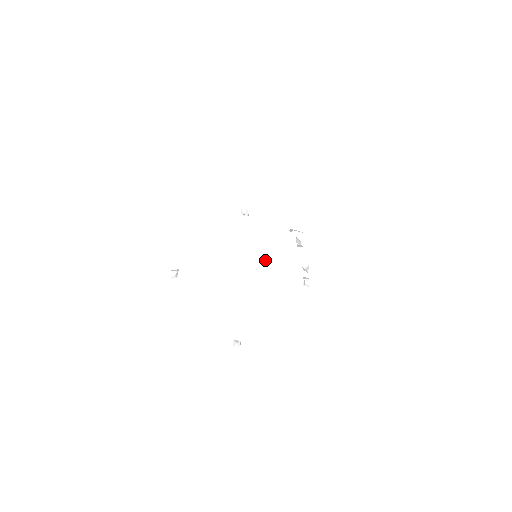
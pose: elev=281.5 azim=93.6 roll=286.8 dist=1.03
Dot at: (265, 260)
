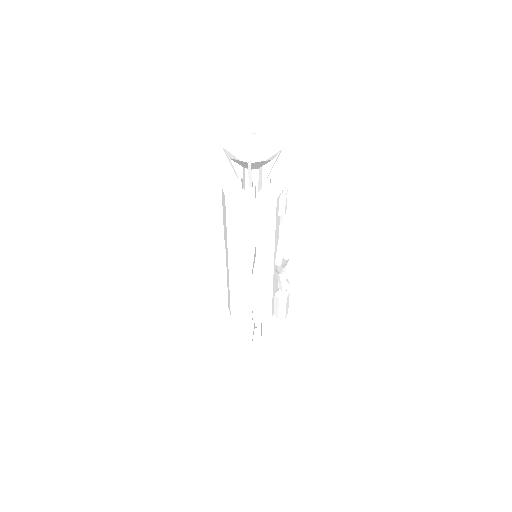
Dot at: (263, 156)
